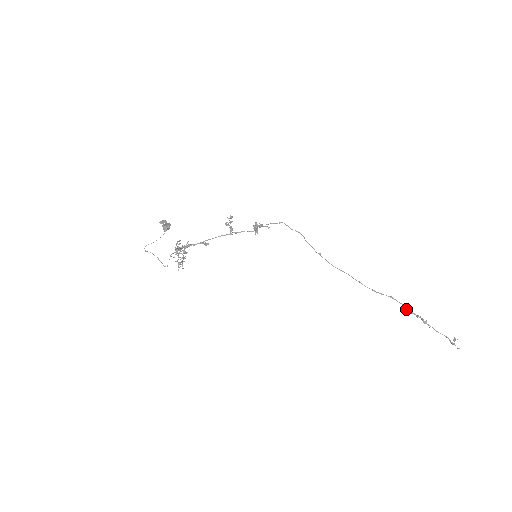
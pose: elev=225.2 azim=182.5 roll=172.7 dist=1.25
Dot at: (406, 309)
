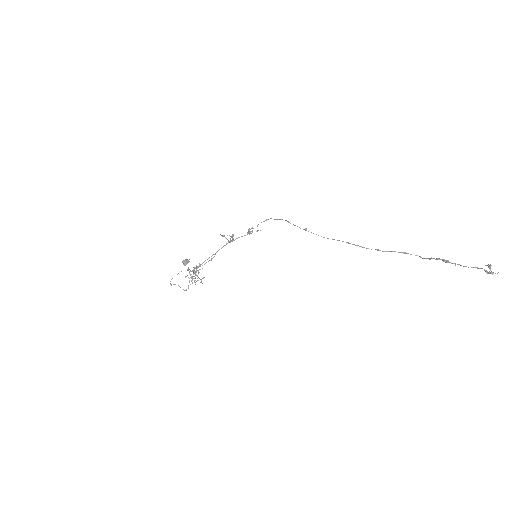
Dot at: (423, 258)
